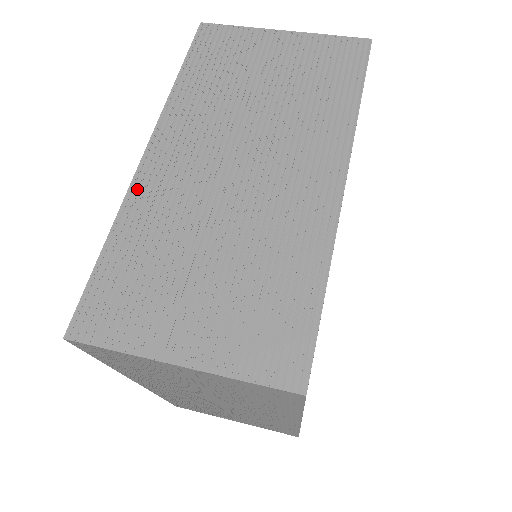
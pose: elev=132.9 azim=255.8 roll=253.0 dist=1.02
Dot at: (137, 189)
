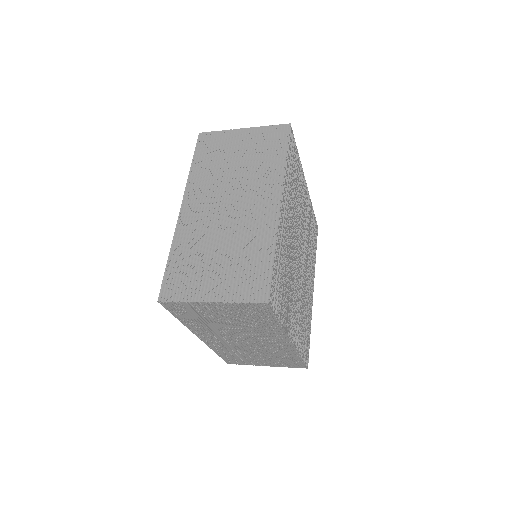
Dot at: occluded
